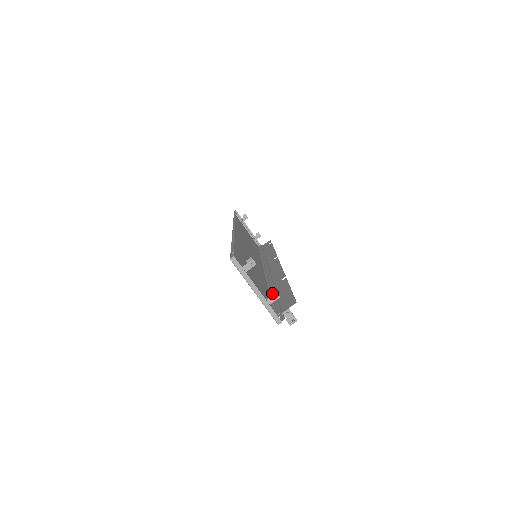
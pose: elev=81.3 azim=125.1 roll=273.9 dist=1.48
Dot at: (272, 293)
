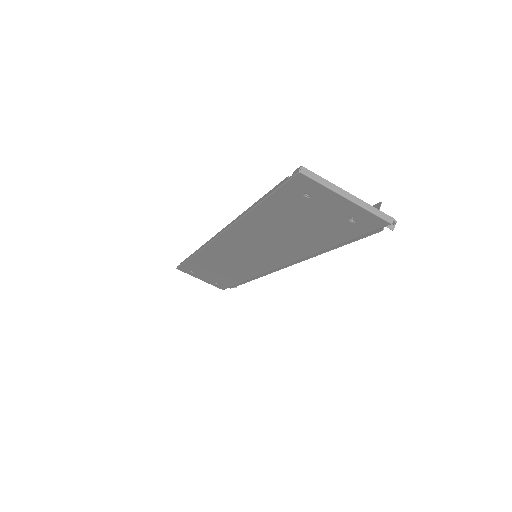
Dot at: occluded
